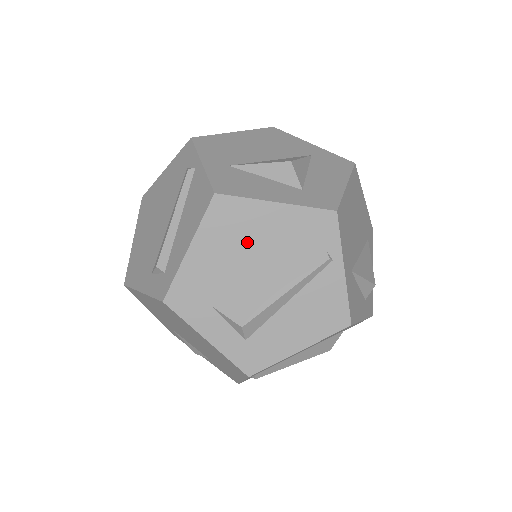
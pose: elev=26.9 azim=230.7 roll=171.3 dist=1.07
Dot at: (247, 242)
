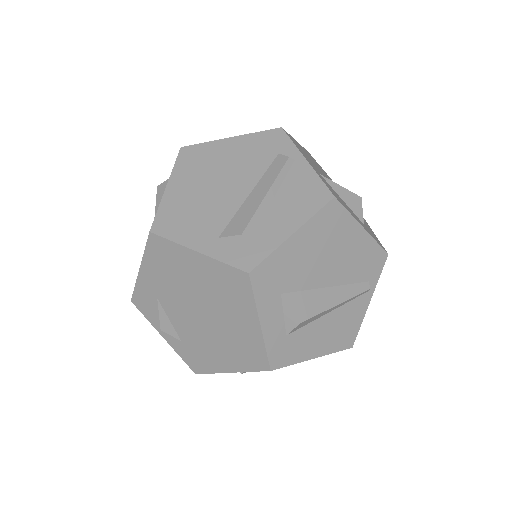
Dot at: (332, 250)
